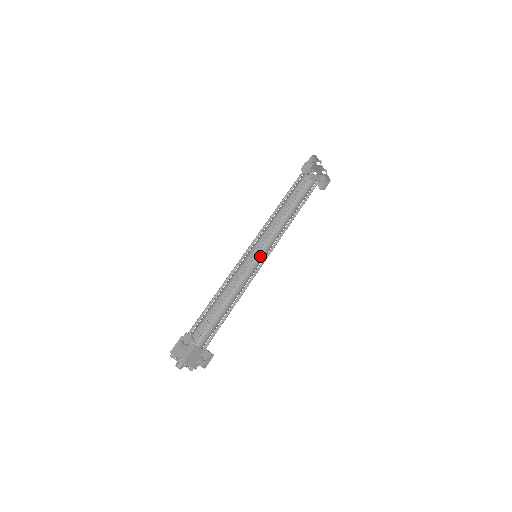
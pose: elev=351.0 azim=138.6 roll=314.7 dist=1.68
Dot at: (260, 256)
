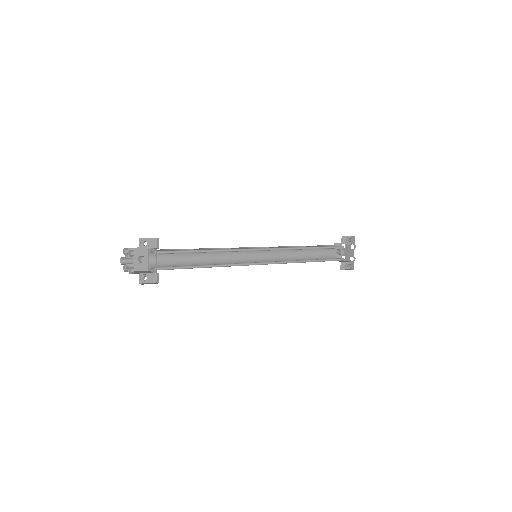
Dot at: occluded
